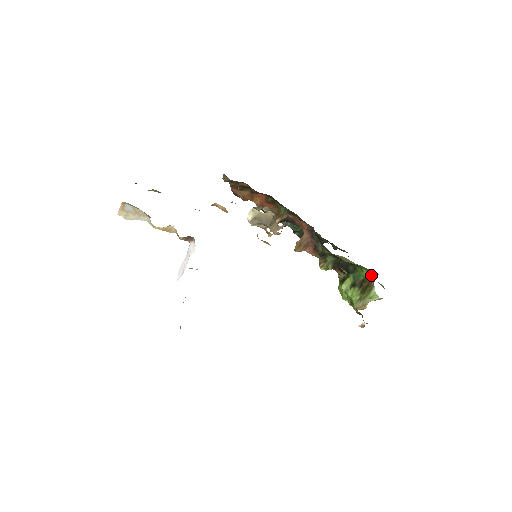
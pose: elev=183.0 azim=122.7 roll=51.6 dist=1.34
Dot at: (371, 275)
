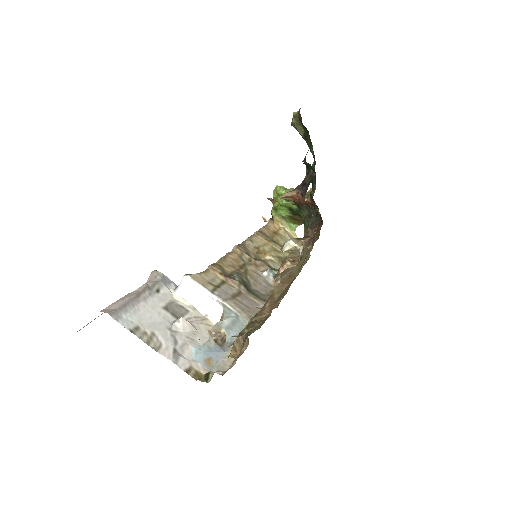
Dot at: occluded
